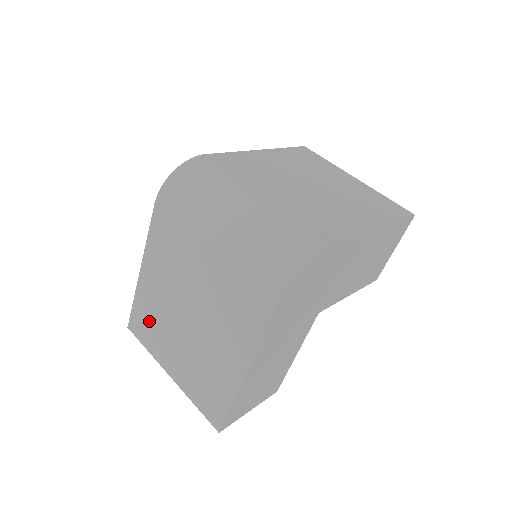
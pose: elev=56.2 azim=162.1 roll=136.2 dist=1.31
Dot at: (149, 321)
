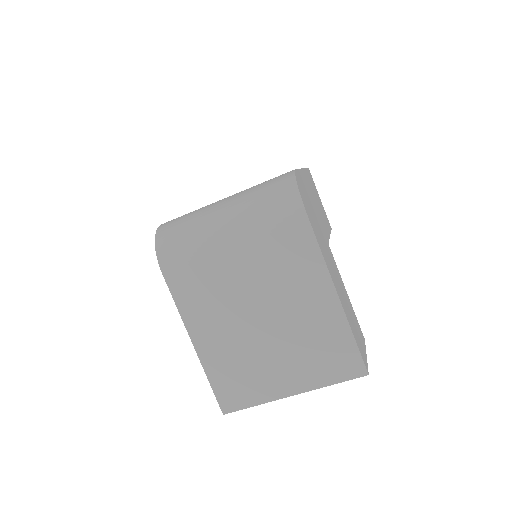
Dot at: (236, 376)
